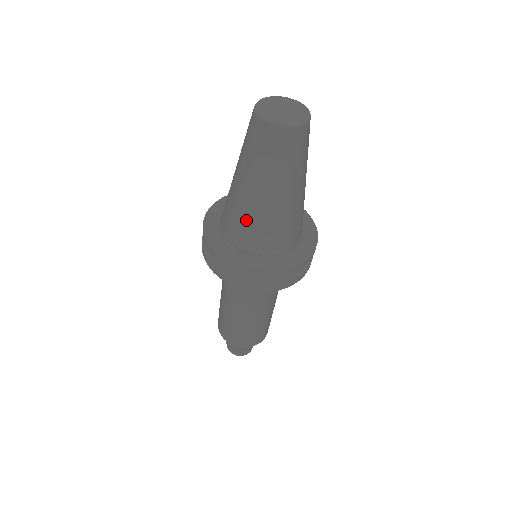
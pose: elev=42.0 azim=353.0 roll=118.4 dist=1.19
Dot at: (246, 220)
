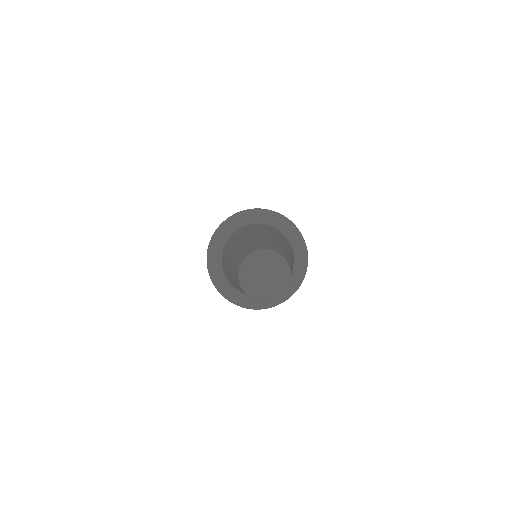
Dot at: occluded
